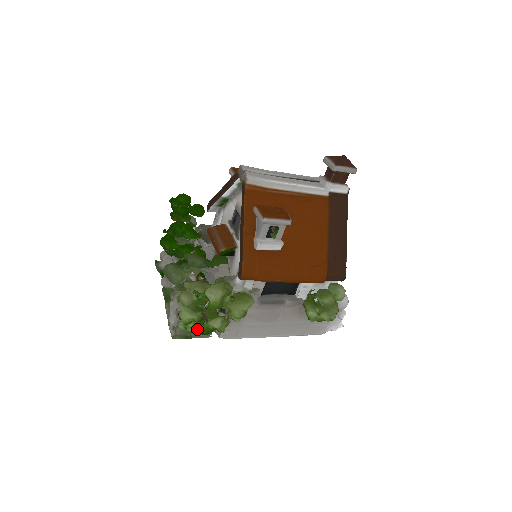
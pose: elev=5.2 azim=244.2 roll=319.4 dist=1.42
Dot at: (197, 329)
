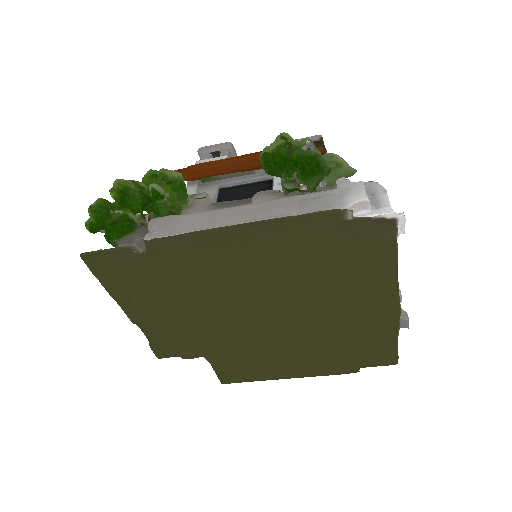
Dot at: (98, 200)
